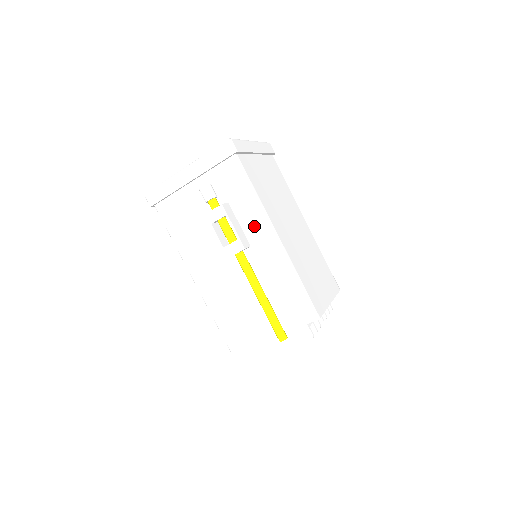
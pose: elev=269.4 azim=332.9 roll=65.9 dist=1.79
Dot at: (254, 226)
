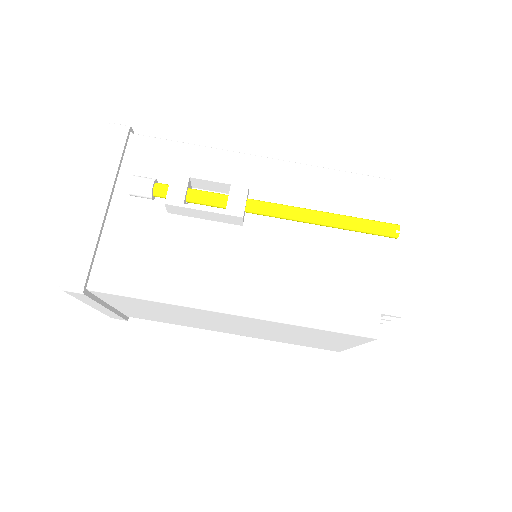
Dot at: (228, 172)
